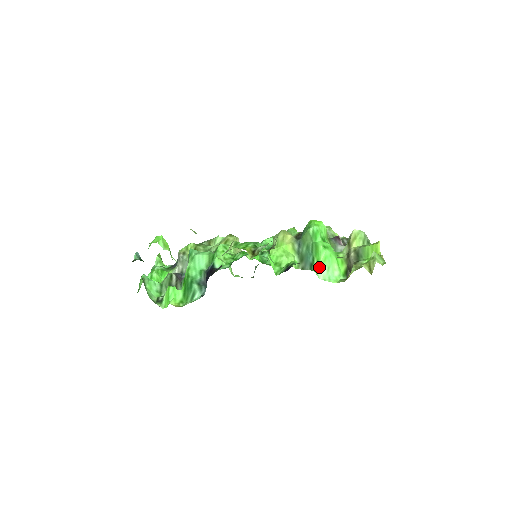
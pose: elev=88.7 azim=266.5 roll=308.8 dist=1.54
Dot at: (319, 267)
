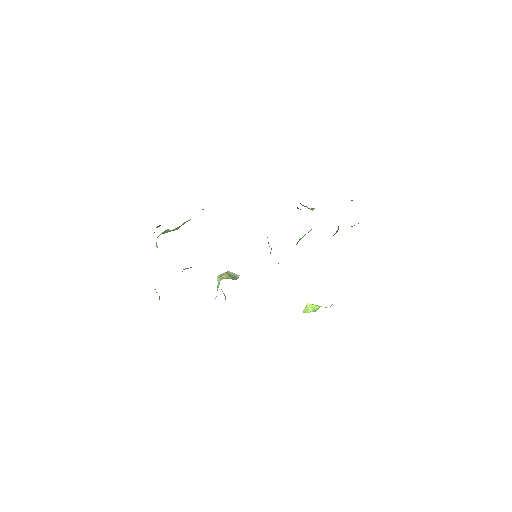
Dot at: occluded
